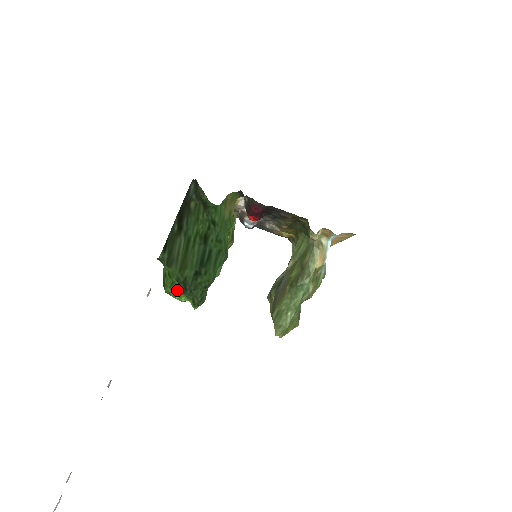
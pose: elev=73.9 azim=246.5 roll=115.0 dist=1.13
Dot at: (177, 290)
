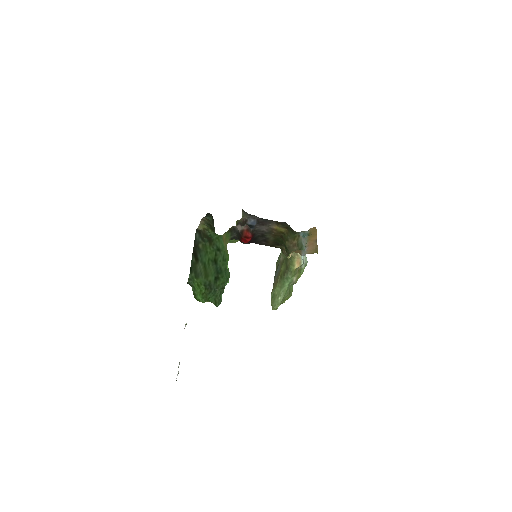
Dot at: (204, 297)
